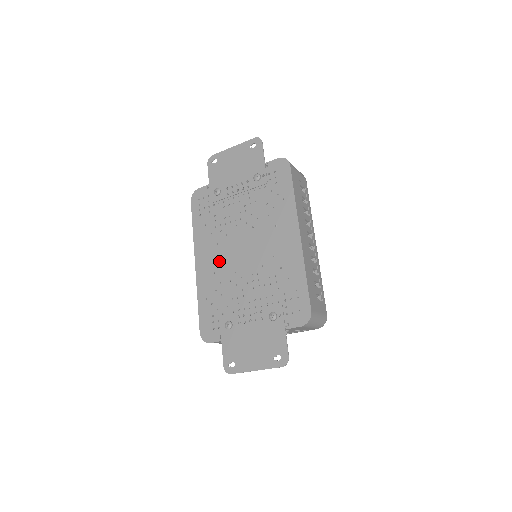
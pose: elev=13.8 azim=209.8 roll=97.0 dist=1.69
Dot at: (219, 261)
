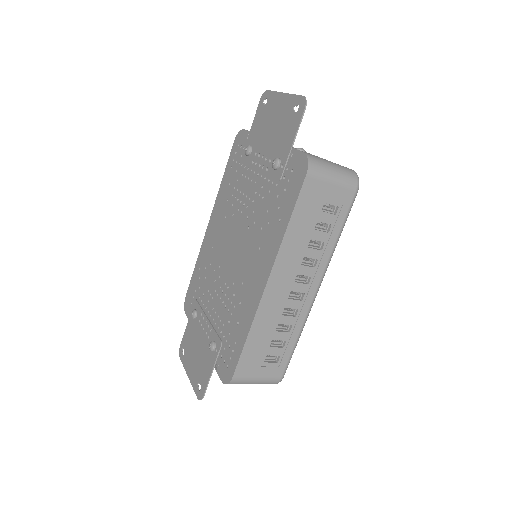
Dot at: (218, 239)
